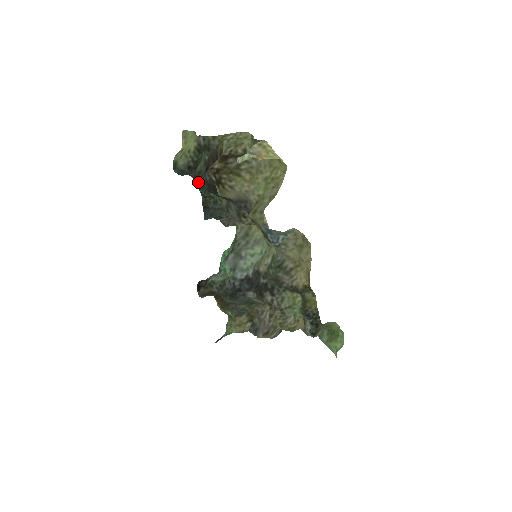
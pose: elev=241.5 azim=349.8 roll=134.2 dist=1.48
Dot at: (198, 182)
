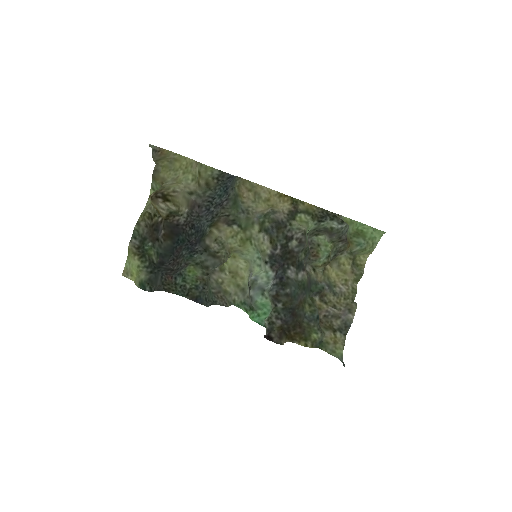
Dot at: (165, 261)
